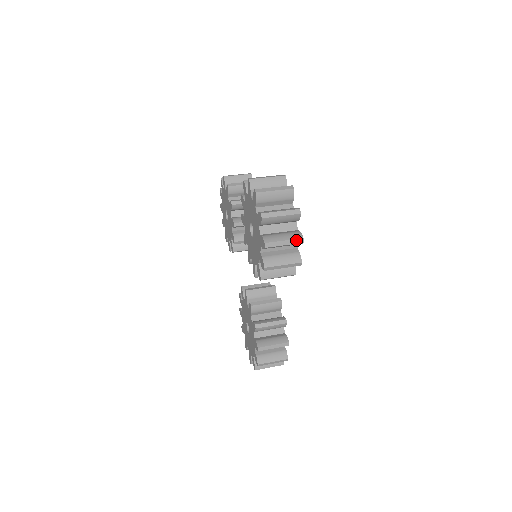
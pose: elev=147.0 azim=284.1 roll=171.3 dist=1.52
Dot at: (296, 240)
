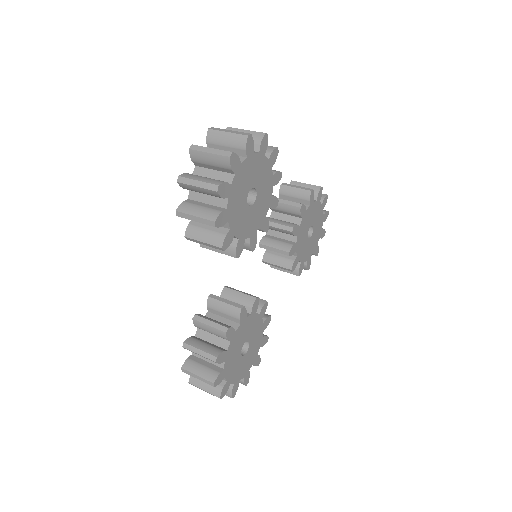
Dot at: (210, 185)
